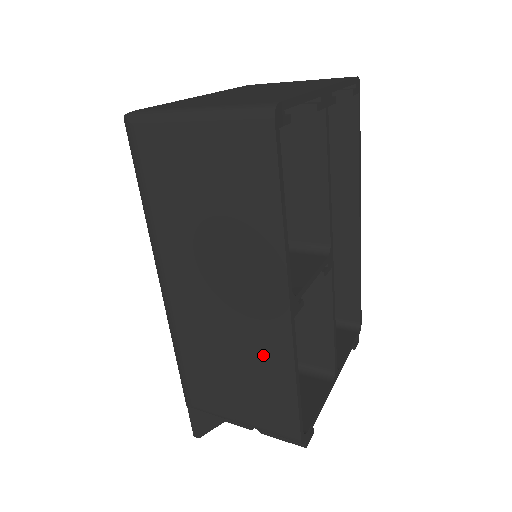
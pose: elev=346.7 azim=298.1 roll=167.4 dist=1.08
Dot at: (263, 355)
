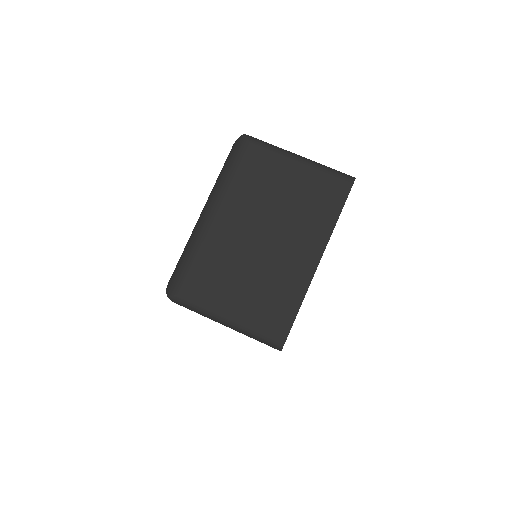
Dot at: occluded
